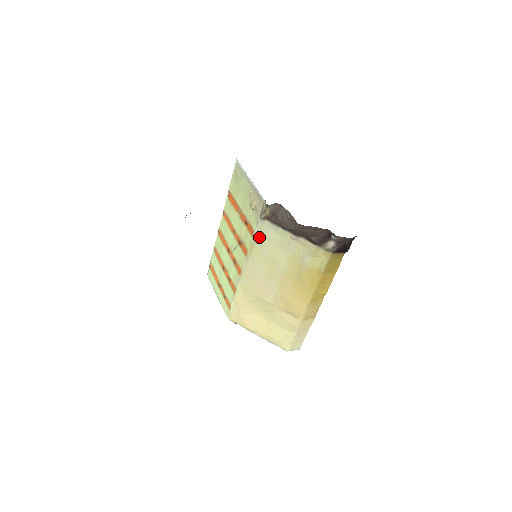
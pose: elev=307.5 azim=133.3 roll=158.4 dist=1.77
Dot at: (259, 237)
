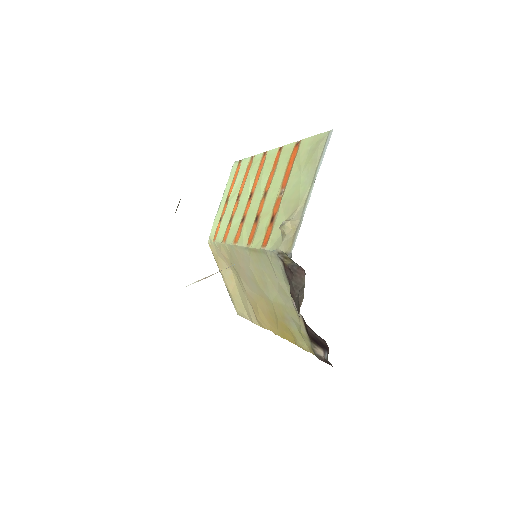
Dot at: (266, 257)
